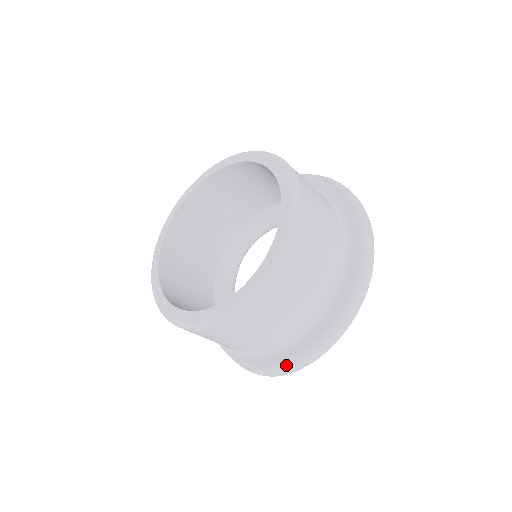
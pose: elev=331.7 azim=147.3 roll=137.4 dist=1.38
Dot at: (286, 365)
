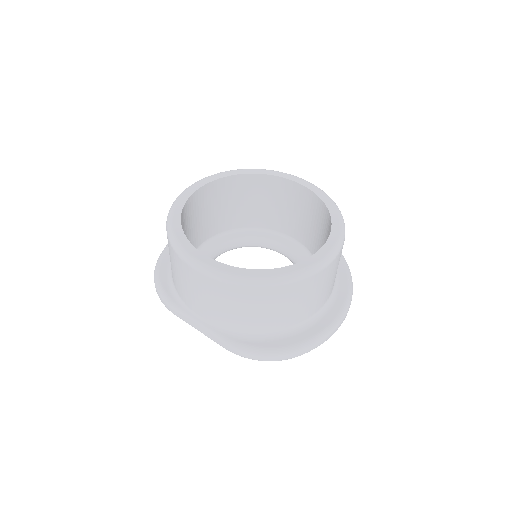
Dot at: (292, 348)
